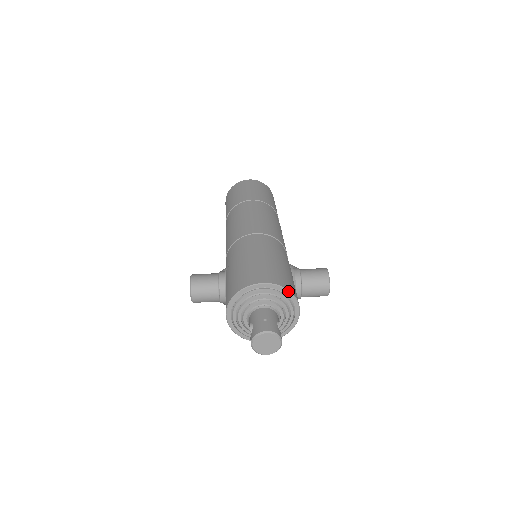
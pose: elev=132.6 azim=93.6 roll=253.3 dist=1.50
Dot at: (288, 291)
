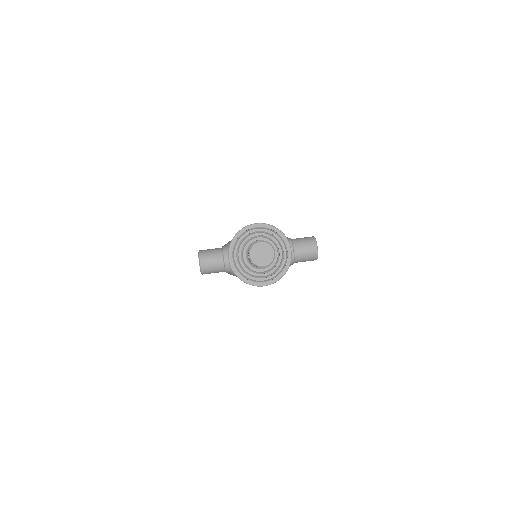
Dot at: (278, 230)
